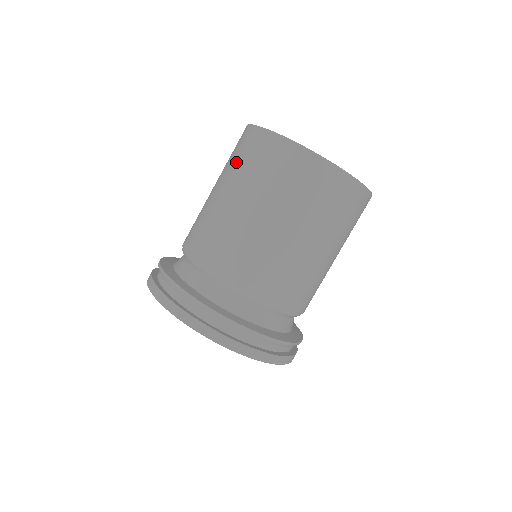
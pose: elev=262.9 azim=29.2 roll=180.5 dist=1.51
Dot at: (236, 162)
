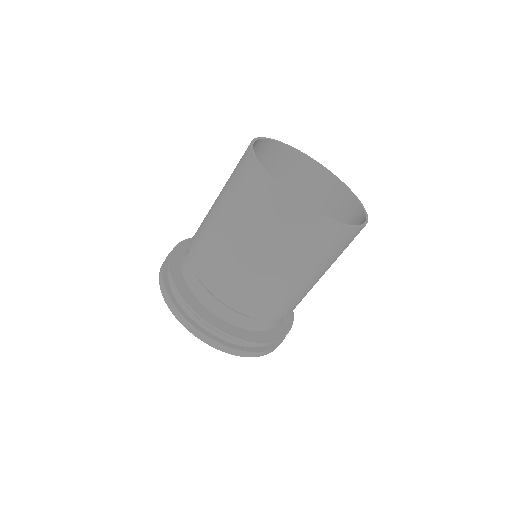
Dot at: occluded
